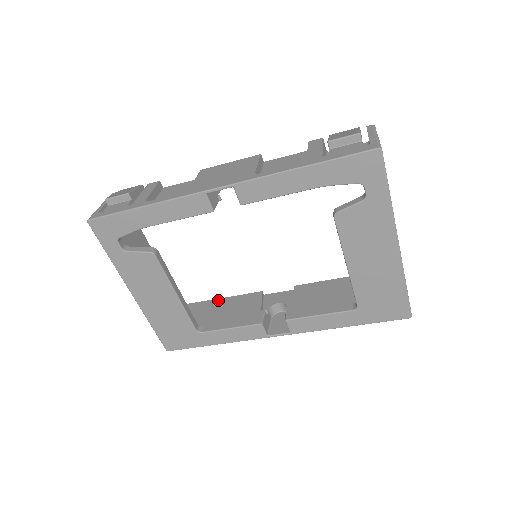
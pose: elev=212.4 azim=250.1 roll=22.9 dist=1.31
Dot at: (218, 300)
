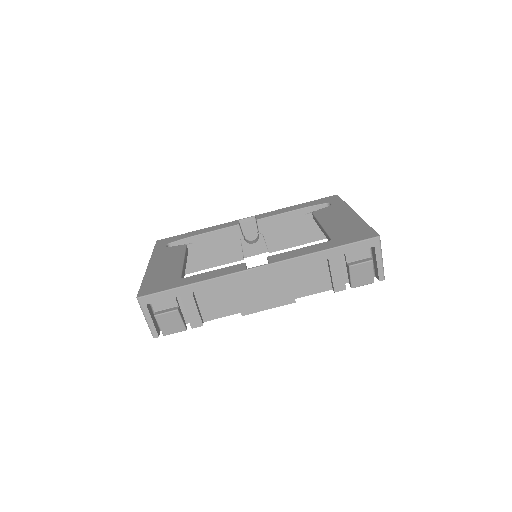
Dot at: occluded
